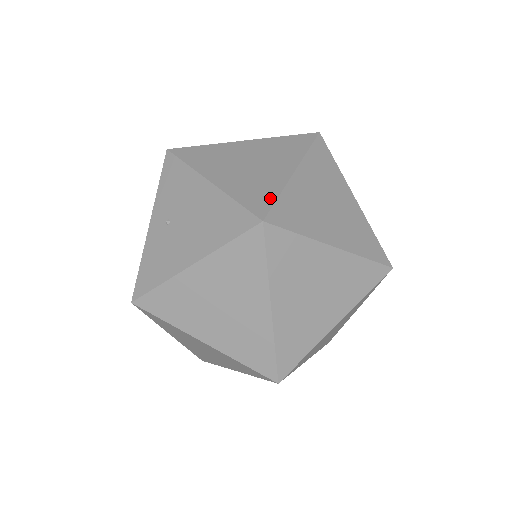
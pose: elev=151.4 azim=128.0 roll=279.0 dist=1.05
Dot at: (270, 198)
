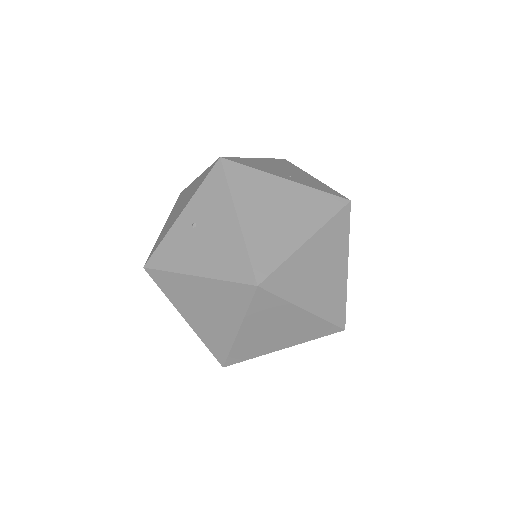
Dot at: (274, 263)
